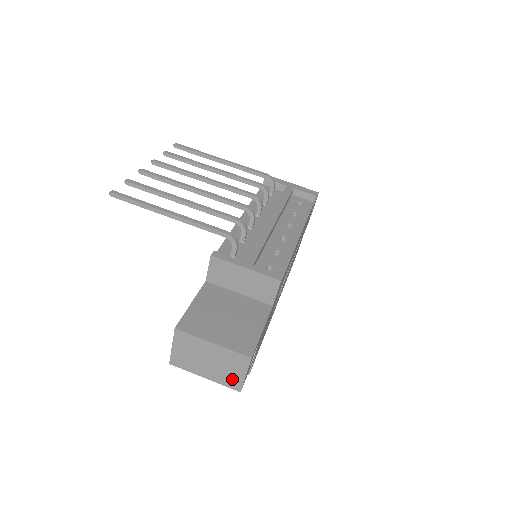
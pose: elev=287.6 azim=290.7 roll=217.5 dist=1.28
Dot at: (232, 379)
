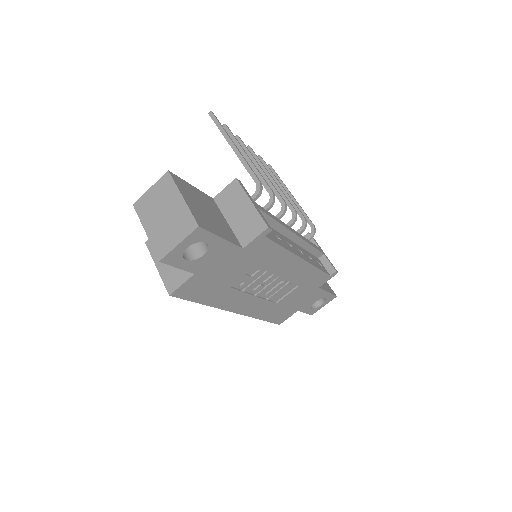
Dot at: (165, 243)
